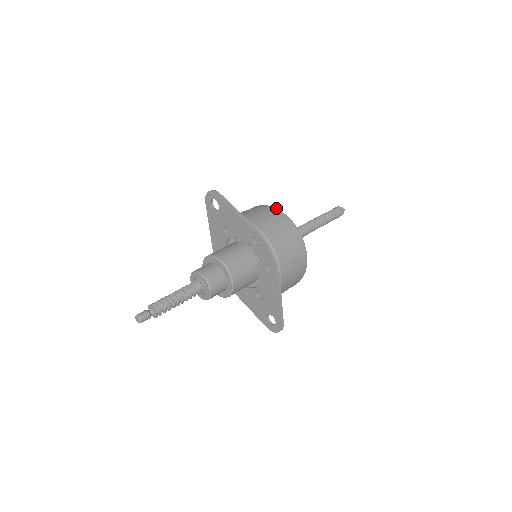
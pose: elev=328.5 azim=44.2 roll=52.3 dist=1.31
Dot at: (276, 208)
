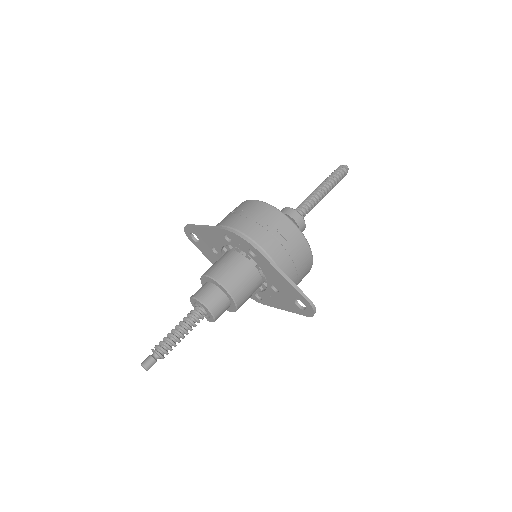
Dot at: (243, 202)
